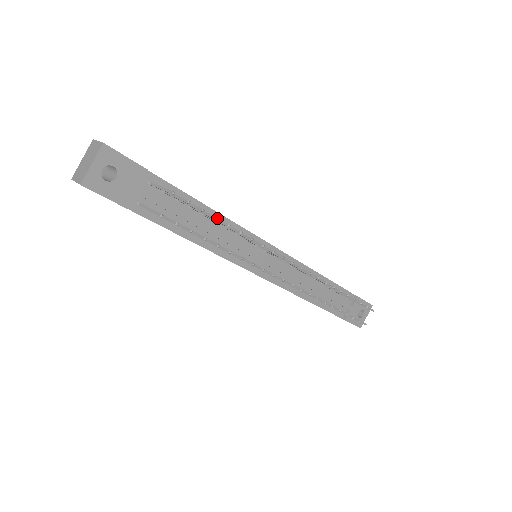
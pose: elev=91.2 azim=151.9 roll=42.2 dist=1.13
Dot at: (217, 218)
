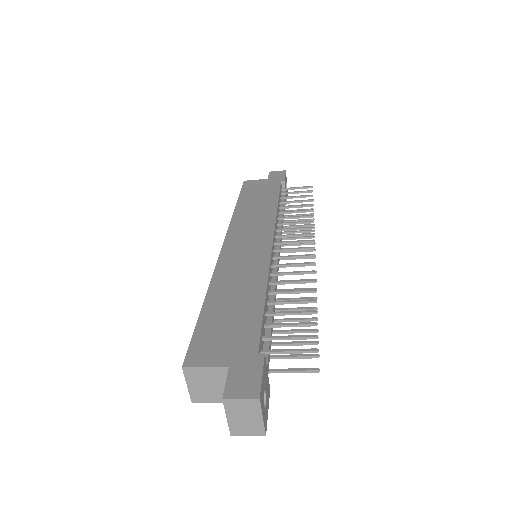
Dot at: (317, 312)
